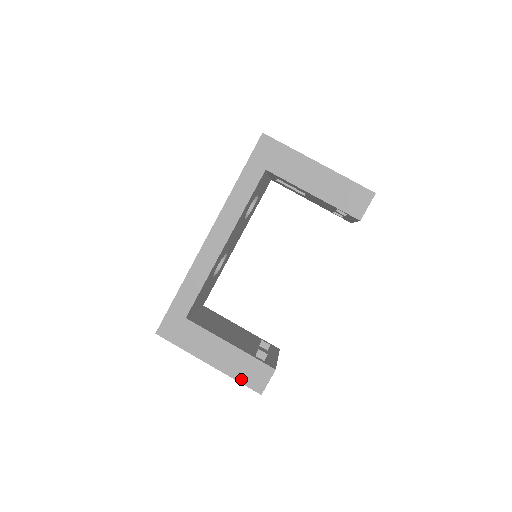
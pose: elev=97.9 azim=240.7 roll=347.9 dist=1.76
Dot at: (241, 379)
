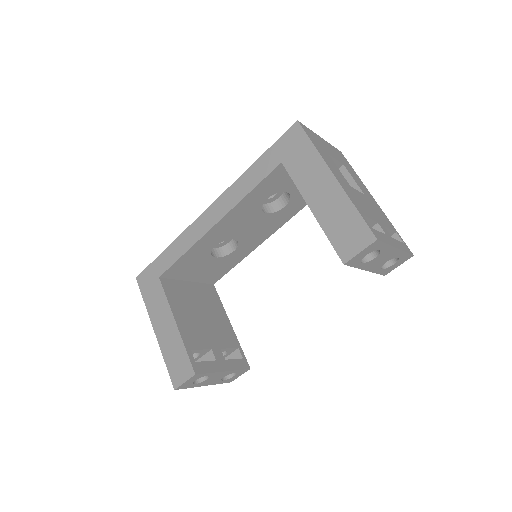
Dot at: (168, 363)
